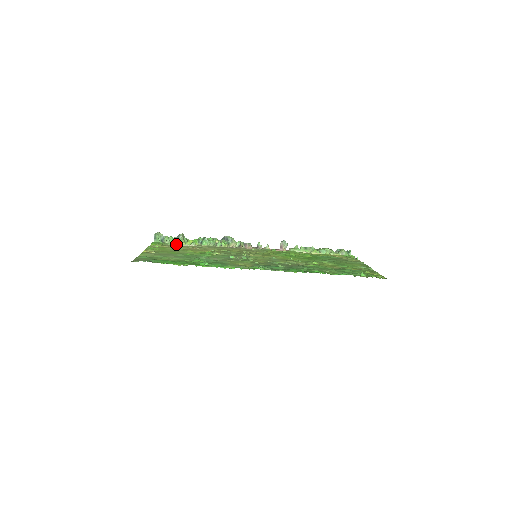
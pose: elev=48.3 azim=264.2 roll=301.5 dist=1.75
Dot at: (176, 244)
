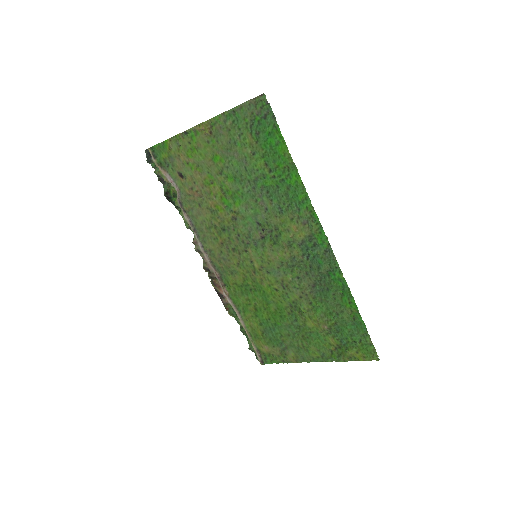
Dot at: (166, 176)
